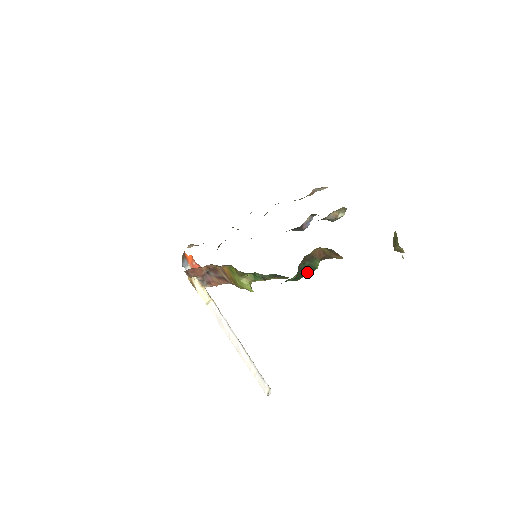
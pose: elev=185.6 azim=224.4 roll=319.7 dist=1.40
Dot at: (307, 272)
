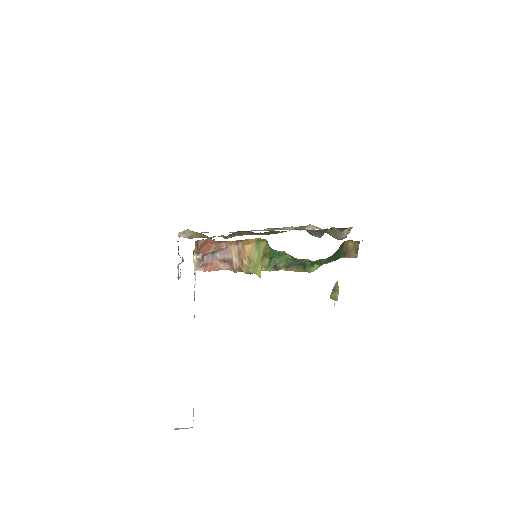
Dot at: (335, 257)
